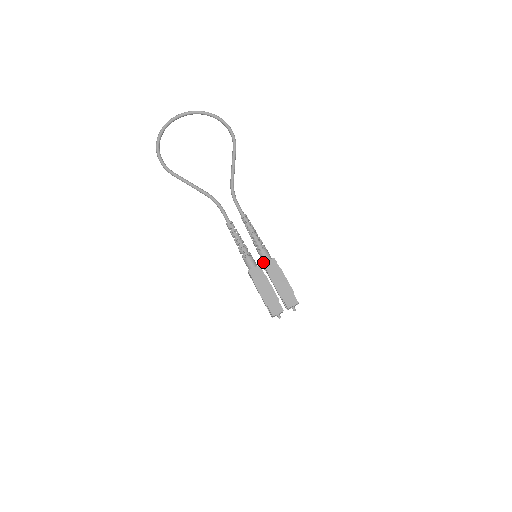
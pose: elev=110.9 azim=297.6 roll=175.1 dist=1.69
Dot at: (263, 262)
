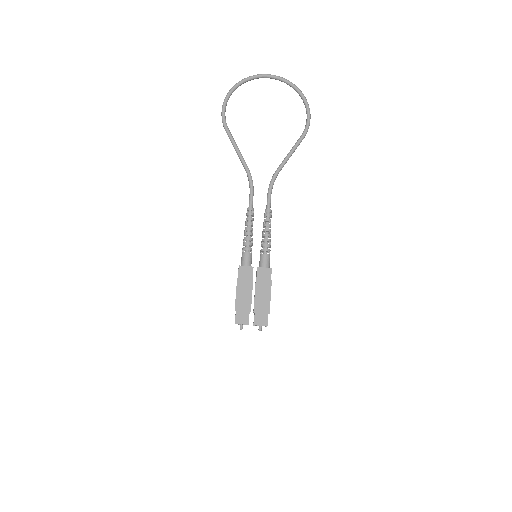
Dot at: (259, 266)
